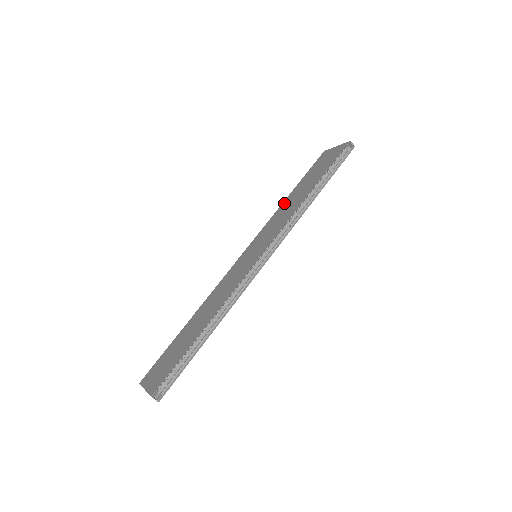
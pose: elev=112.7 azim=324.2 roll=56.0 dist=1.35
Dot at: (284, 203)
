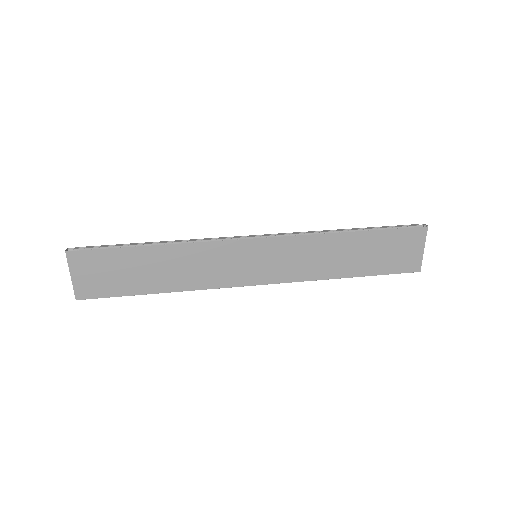
Dot at: (334, 272)
